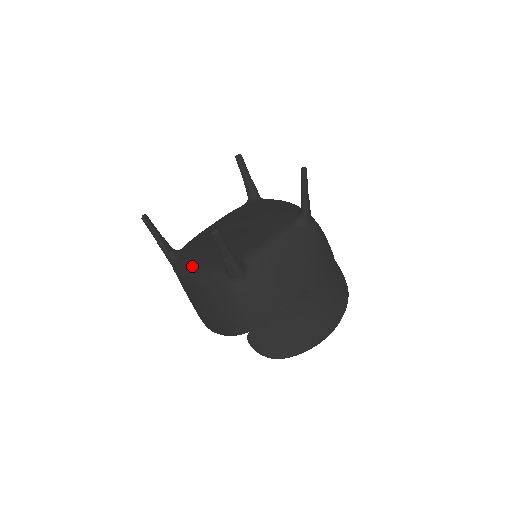
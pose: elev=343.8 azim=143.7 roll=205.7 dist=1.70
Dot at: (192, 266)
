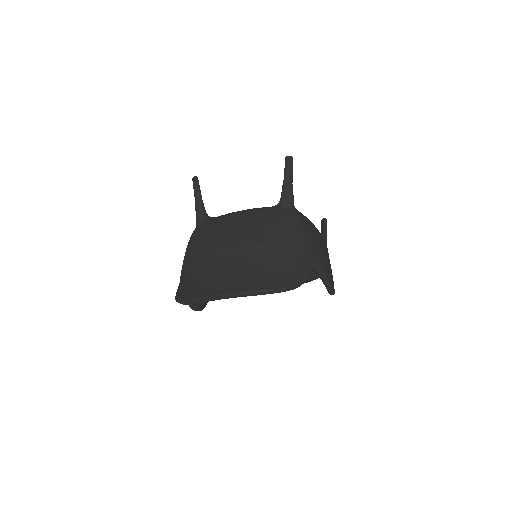
Dot at: occluded
